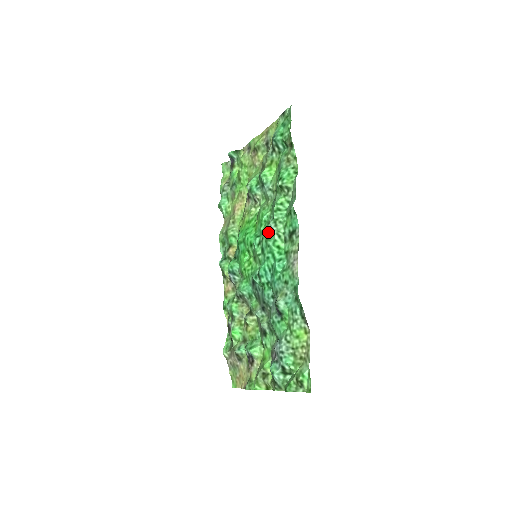
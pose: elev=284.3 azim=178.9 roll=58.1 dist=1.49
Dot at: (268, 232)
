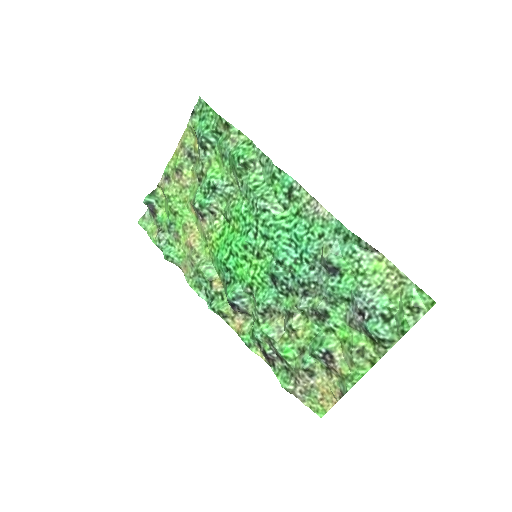
Dot at: (260, 214)
